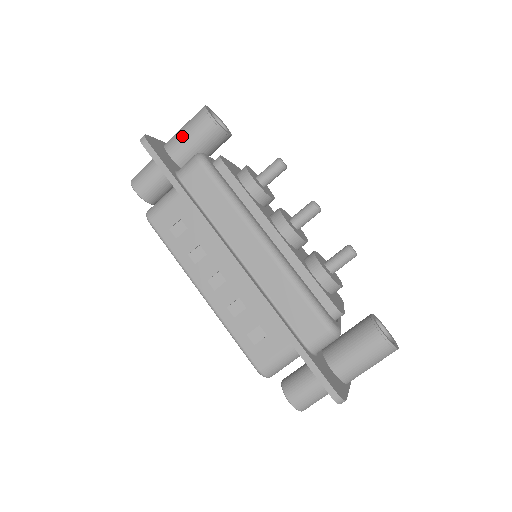
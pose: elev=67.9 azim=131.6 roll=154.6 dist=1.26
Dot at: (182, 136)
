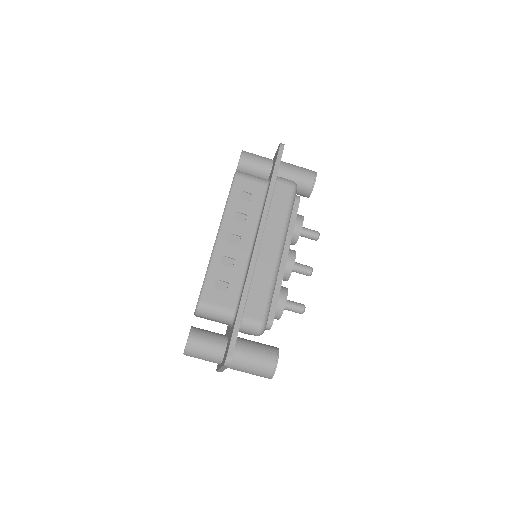
Dot at: (293, 168)
